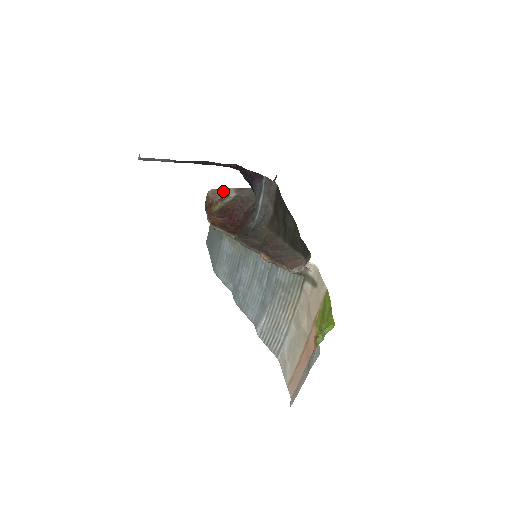
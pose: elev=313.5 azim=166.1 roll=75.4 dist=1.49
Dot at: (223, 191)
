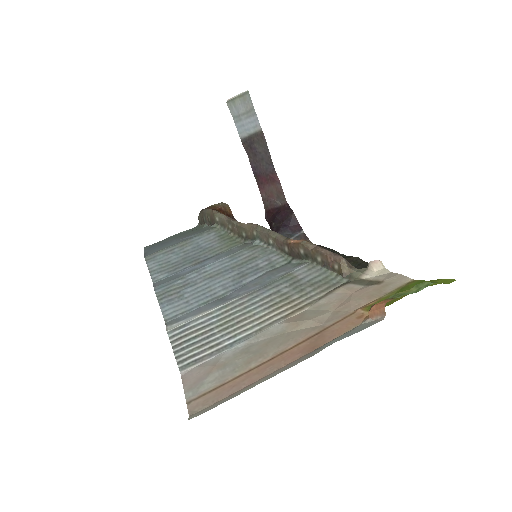
Dot at: (233, 218)
